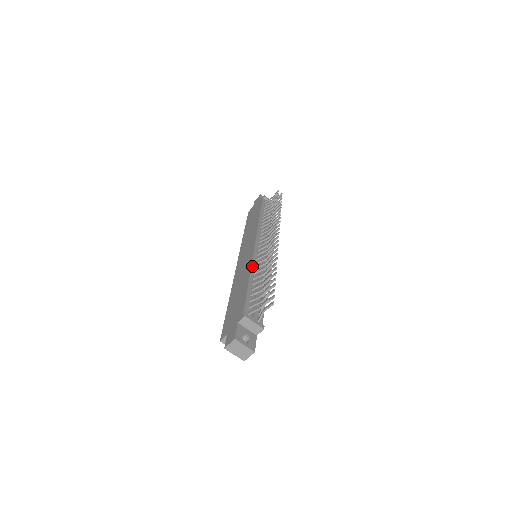
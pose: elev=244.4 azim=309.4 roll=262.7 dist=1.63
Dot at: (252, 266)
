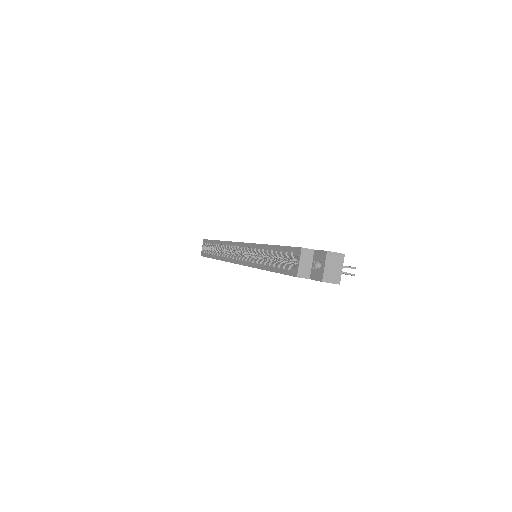
Dot at: occluded
